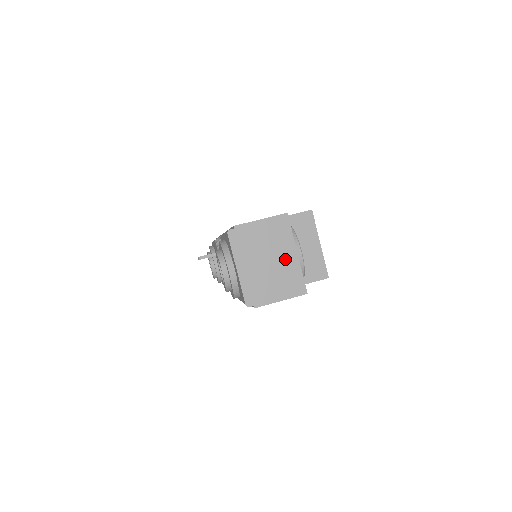
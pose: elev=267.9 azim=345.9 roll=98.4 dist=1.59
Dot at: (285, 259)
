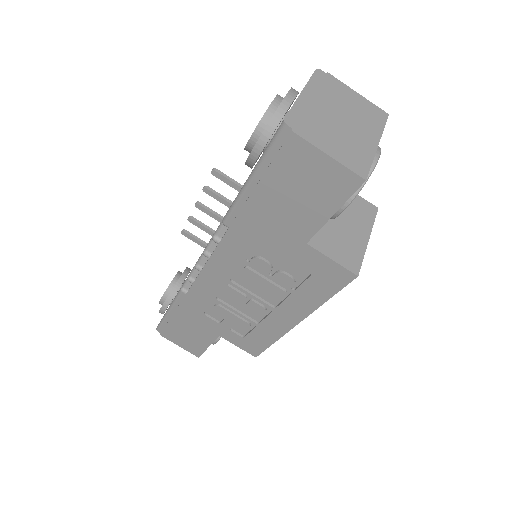
Dot at: (361, 135)
